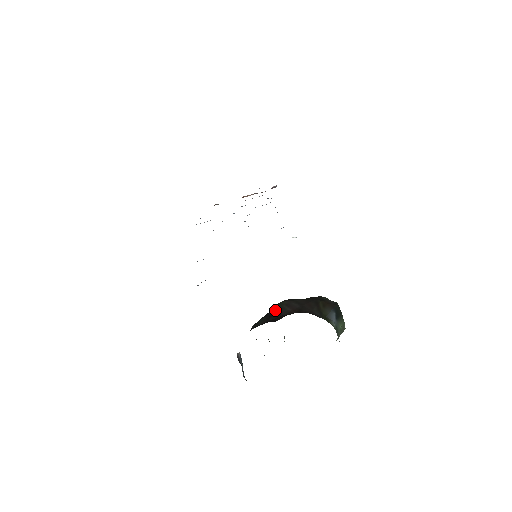
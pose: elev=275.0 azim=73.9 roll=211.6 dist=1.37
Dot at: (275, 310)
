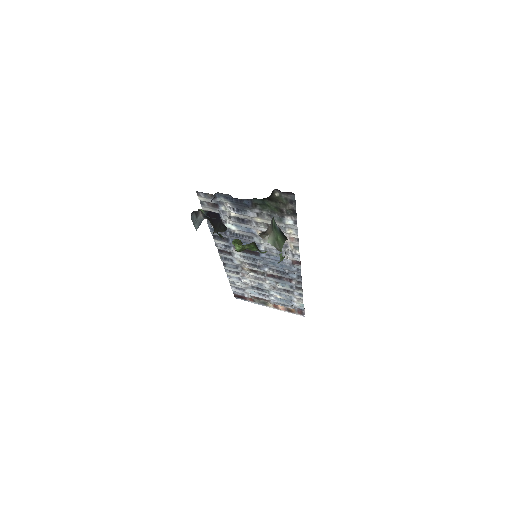
Dot at: occluded
